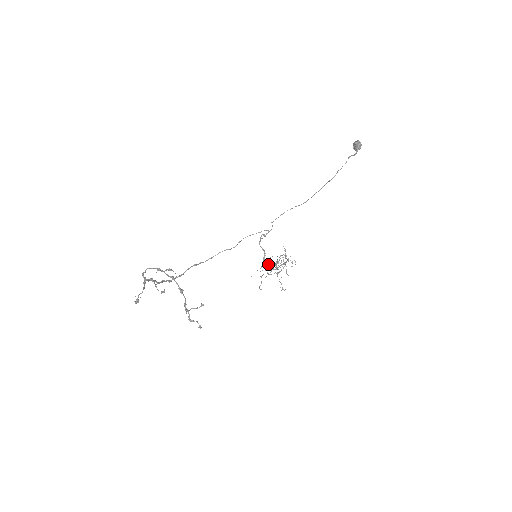
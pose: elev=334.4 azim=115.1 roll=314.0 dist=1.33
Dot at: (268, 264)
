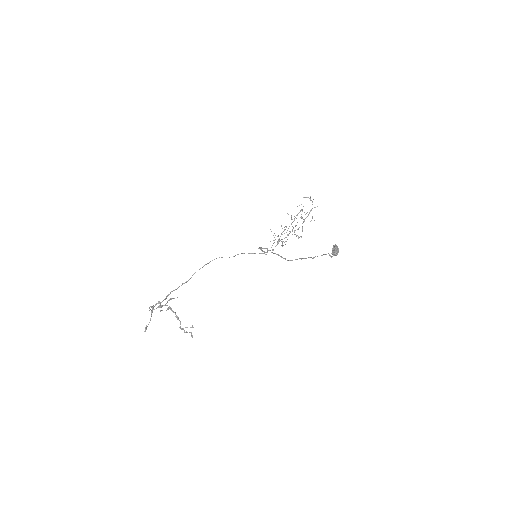
Dot at: occluded
